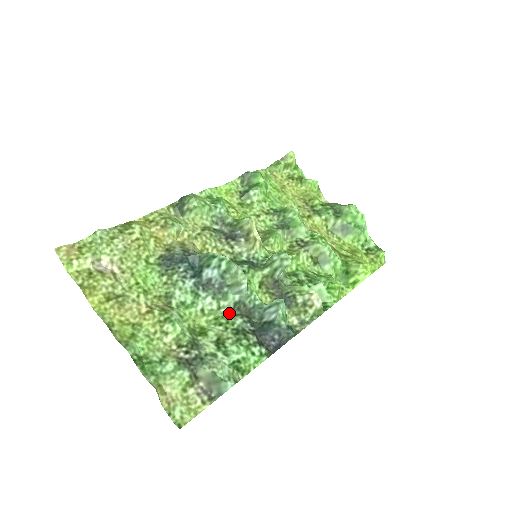
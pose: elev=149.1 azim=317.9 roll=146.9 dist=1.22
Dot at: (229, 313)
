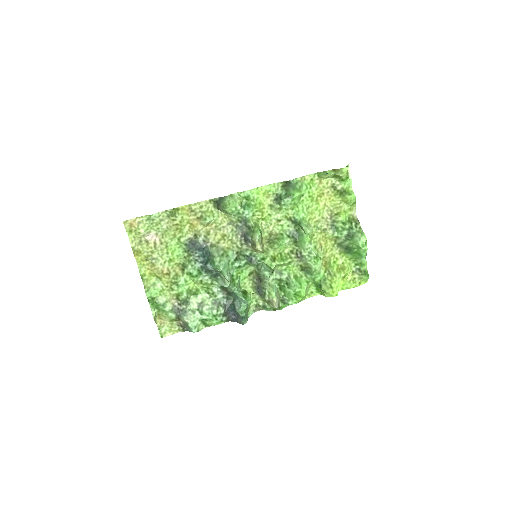
Dot at: (217, 288)
